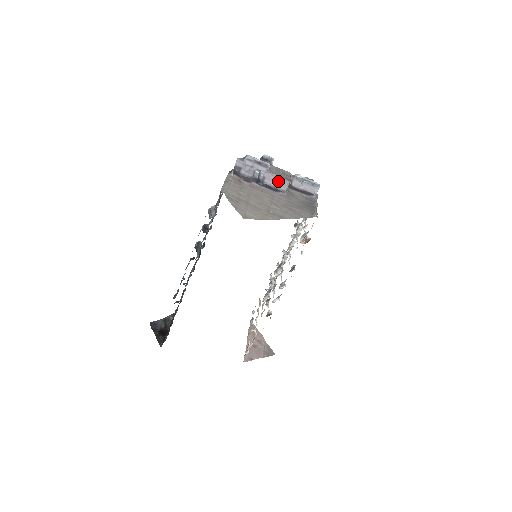
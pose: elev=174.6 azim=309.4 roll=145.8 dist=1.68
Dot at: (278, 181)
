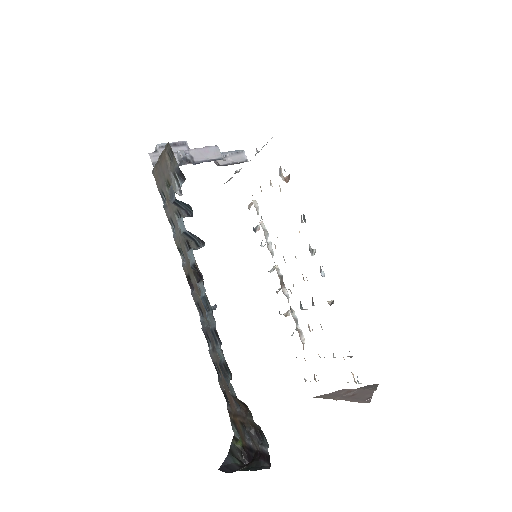
Dot at: (207, 152)
